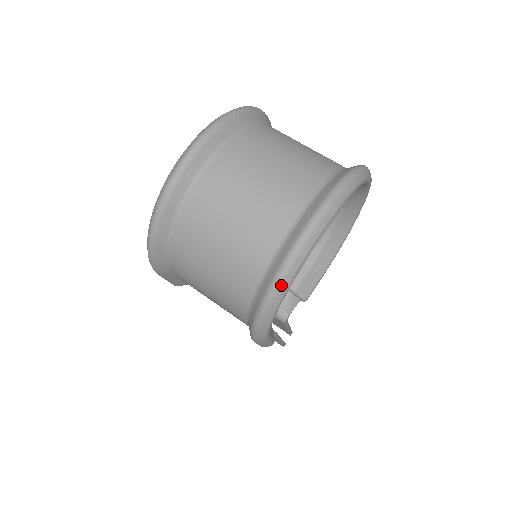
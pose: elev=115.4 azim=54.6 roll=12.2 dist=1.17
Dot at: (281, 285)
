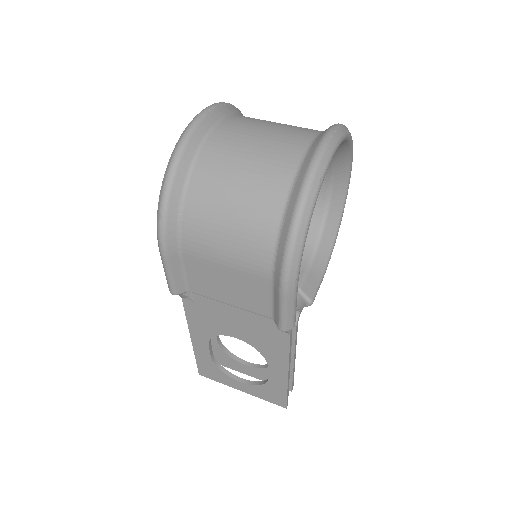
Dot at: (311, 188)
